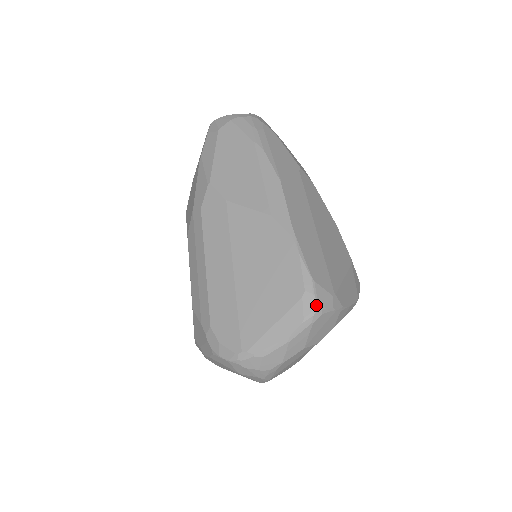
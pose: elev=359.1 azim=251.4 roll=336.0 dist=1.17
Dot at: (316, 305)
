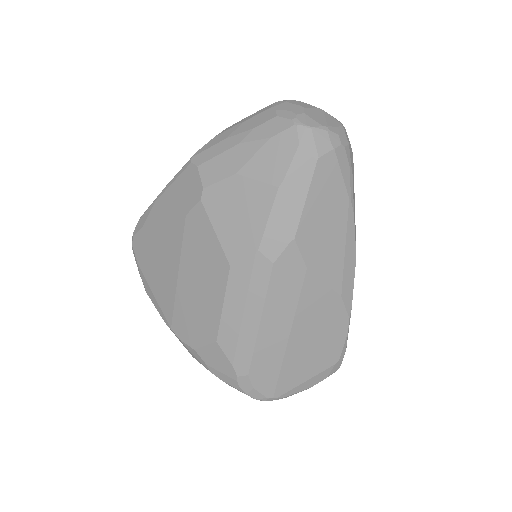
Dot at: occluded
